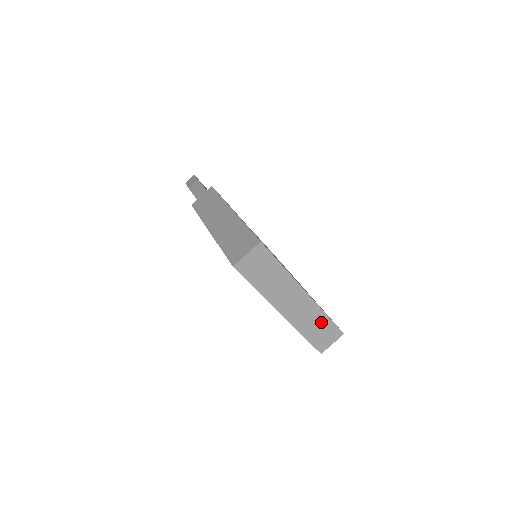
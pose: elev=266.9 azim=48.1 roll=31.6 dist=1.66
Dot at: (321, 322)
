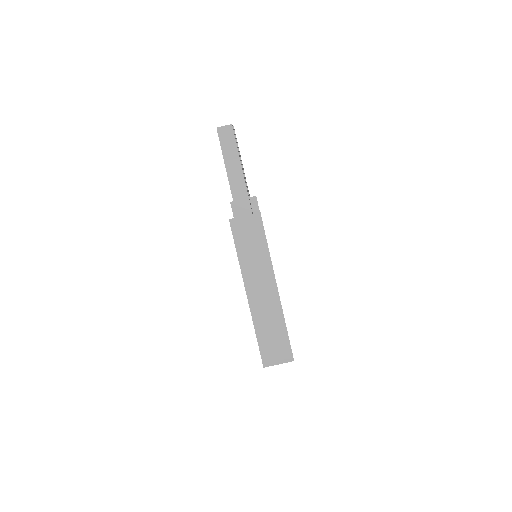
Dot at: occluded
